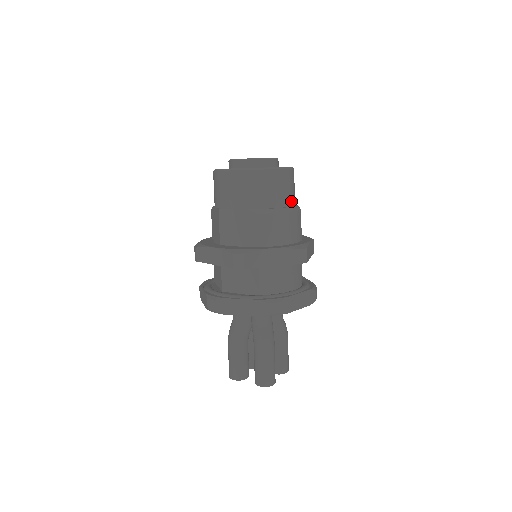
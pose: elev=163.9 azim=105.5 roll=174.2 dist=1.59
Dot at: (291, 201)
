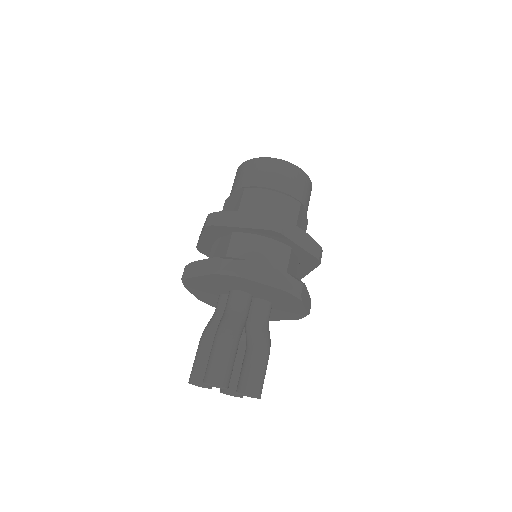
Dot at: (291, 193)
